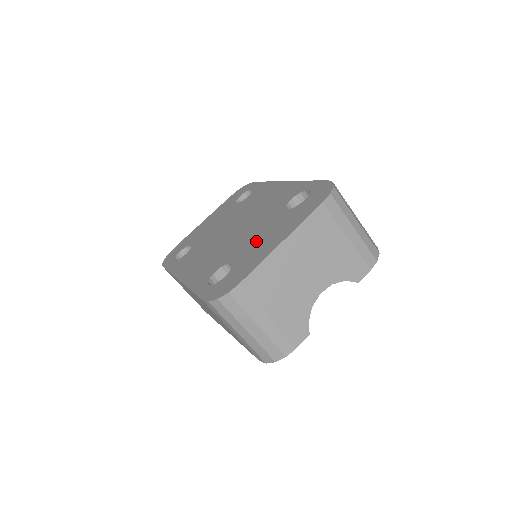
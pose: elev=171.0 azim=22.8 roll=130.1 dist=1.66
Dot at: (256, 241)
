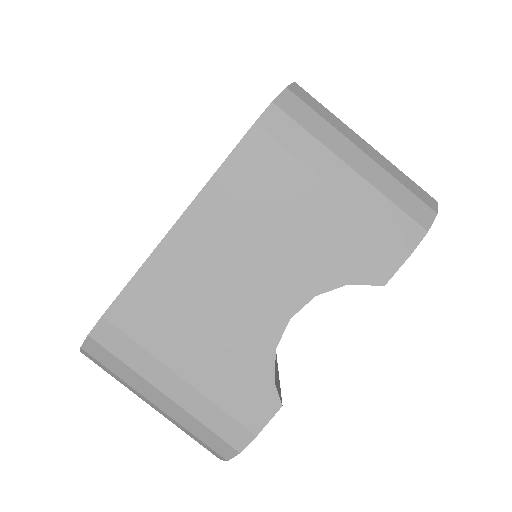
Dot at: occluded
